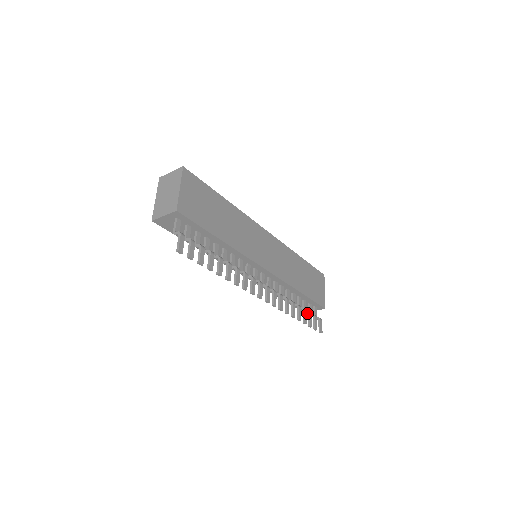
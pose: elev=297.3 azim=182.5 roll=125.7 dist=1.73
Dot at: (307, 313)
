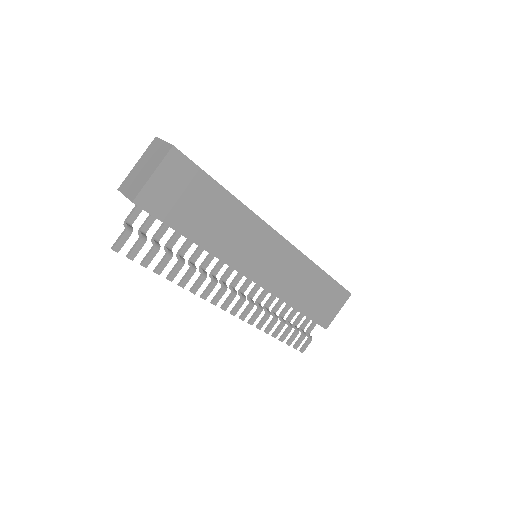
Dot at: (295, 329)
